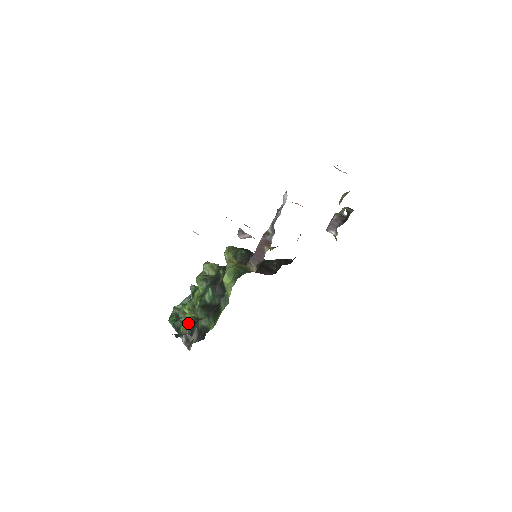
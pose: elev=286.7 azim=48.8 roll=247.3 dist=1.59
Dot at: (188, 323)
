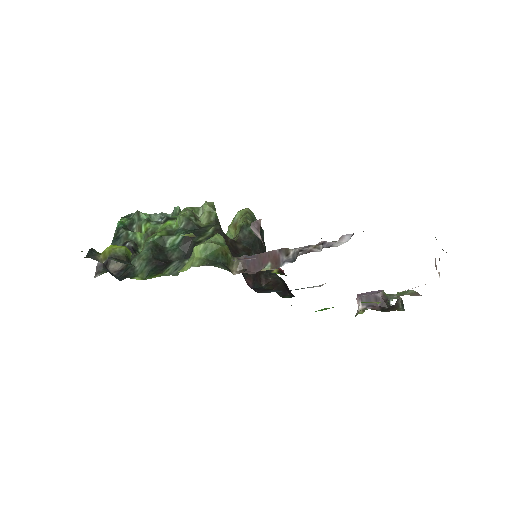
Dot at: (113, 253)
